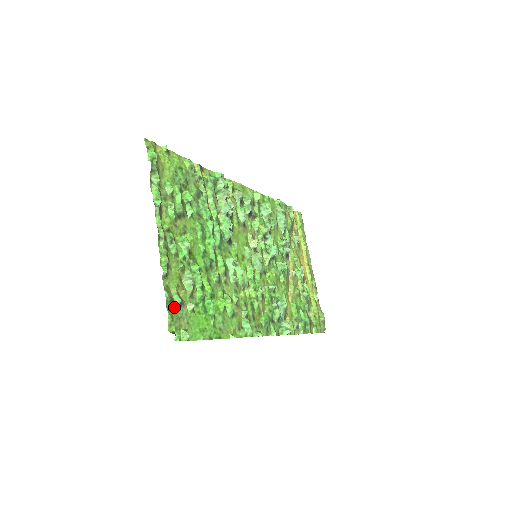
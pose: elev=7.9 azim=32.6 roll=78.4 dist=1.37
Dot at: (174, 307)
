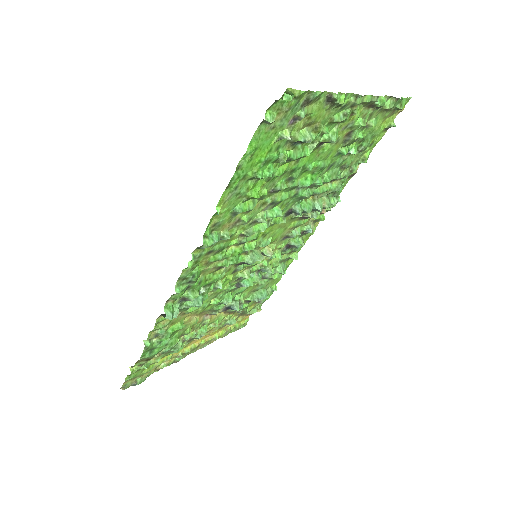
Dot at: (300, 105)
